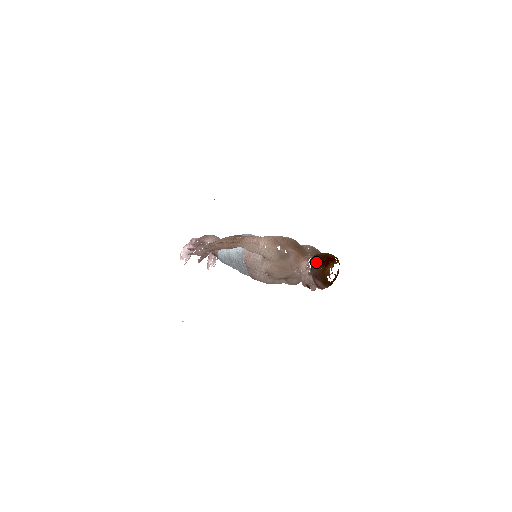
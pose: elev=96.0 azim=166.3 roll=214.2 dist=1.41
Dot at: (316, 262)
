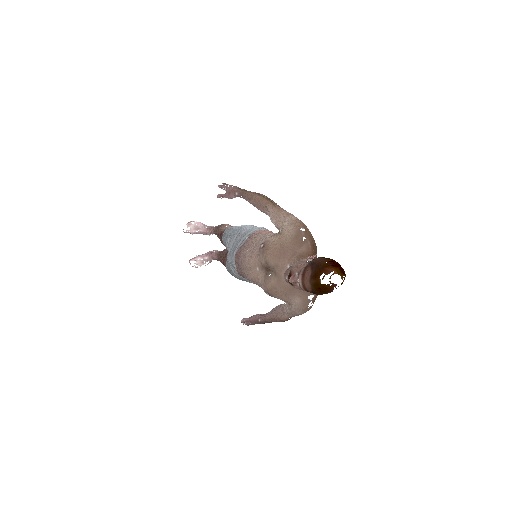
Dot at: occluded
